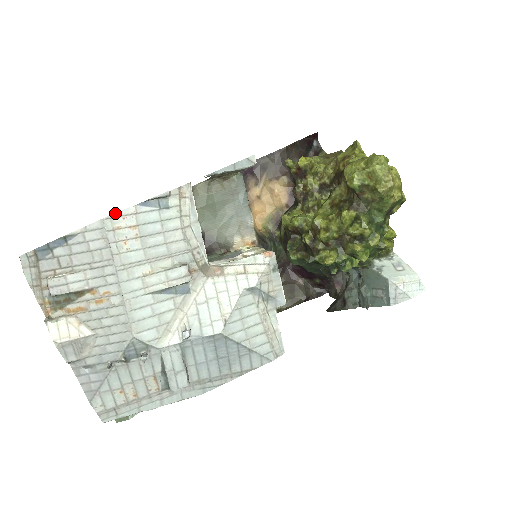
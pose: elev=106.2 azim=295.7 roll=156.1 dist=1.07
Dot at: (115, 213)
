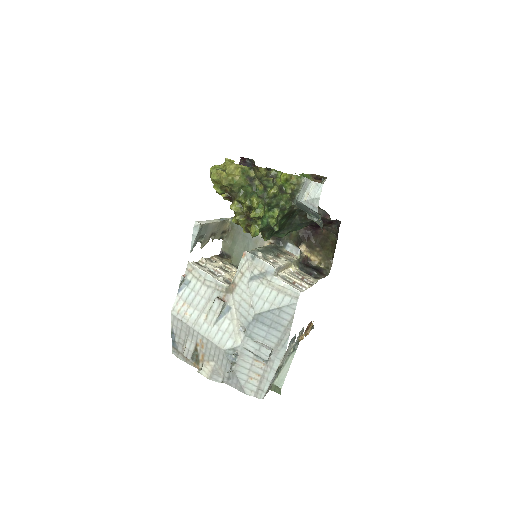
Dot at: (173, 306)
